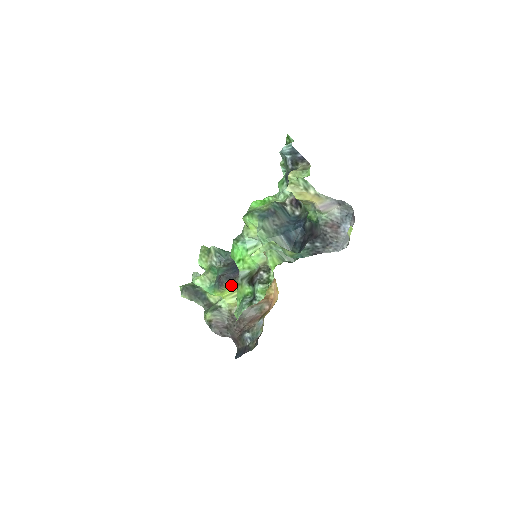
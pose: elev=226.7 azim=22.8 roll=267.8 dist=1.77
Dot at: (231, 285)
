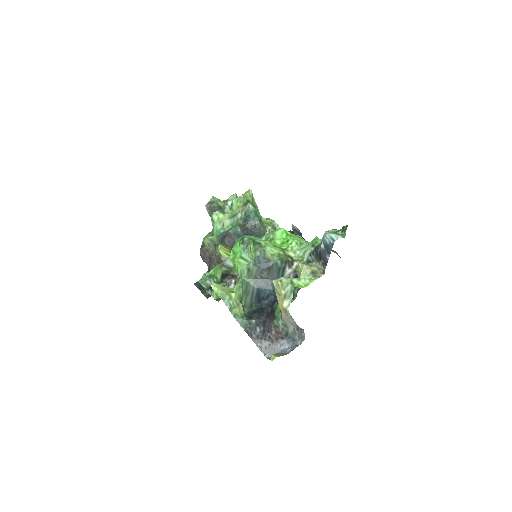
Dot at: (228, 248)
